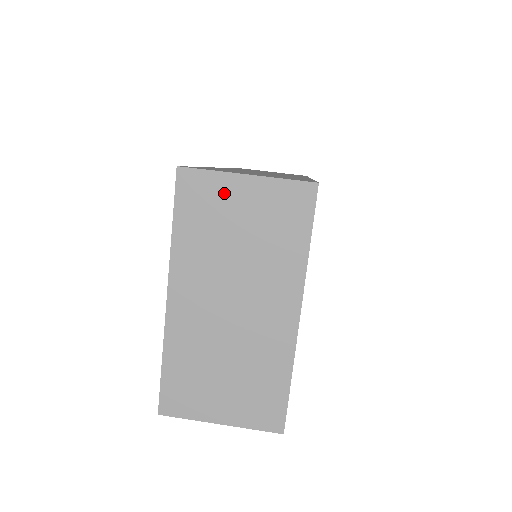
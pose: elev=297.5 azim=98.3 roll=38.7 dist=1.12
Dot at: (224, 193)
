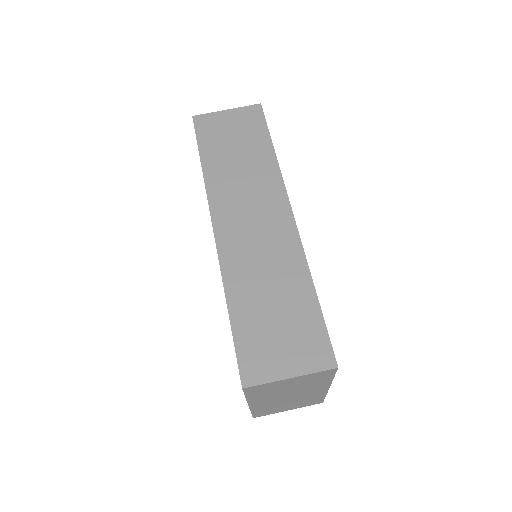
Dot at: (276, 384)
